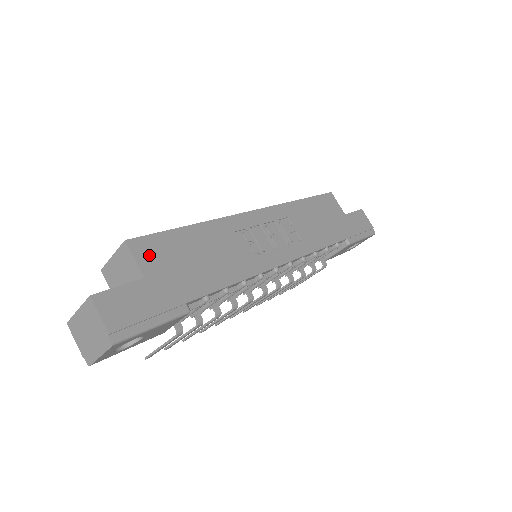
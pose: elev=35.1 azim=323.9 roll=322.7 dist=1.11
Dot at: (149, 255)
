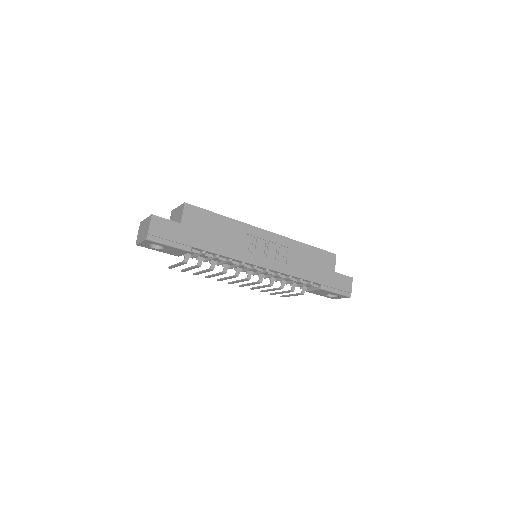
Dot at: (191, 215)
